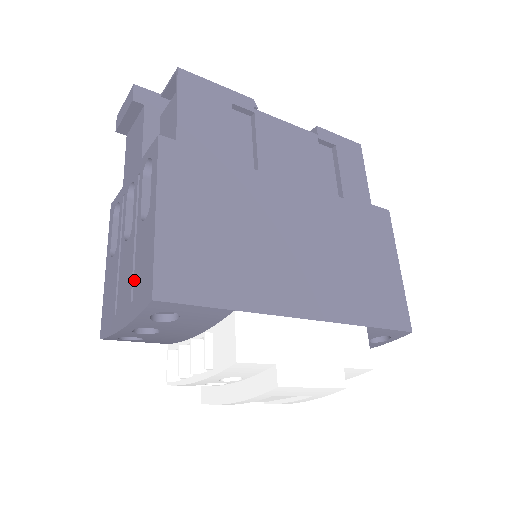
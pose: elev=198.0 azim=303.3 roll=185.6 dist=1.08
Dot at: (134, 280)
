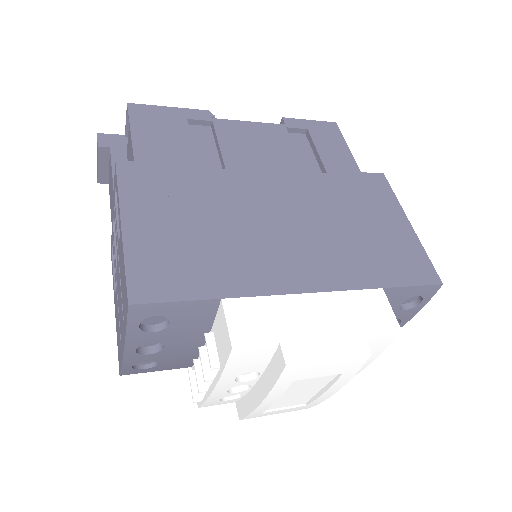
Dot at: (122, 299)
